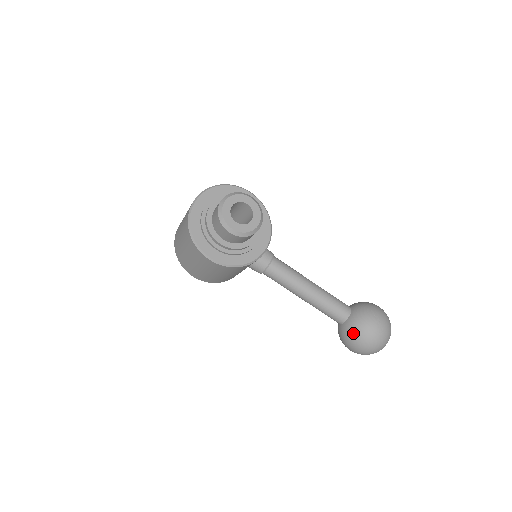
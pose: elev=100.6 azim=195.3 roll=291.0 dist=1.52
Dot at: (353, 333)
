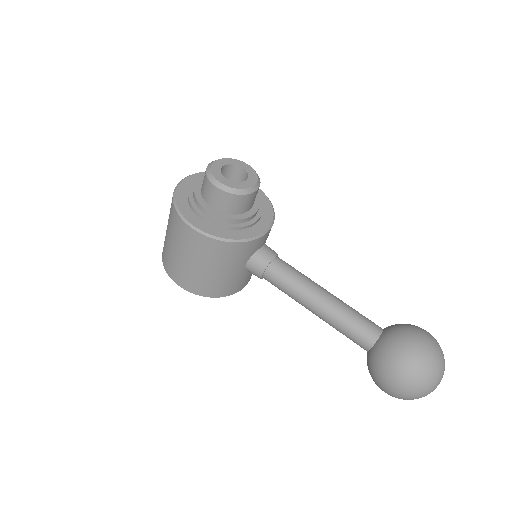
Dot at: (387, 353)
